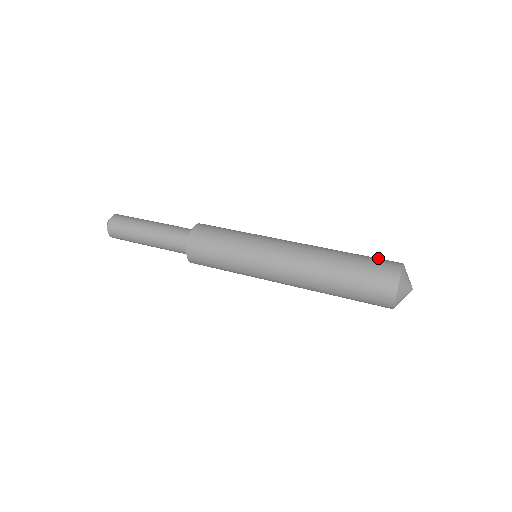
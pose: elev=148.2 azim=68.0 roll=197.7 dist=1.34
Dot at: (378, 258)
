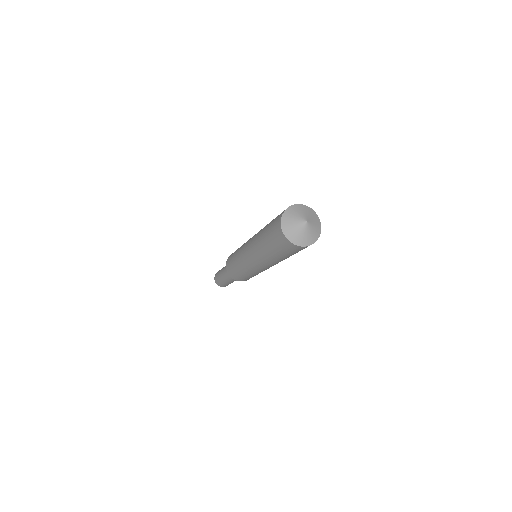
Dot at: occluded
